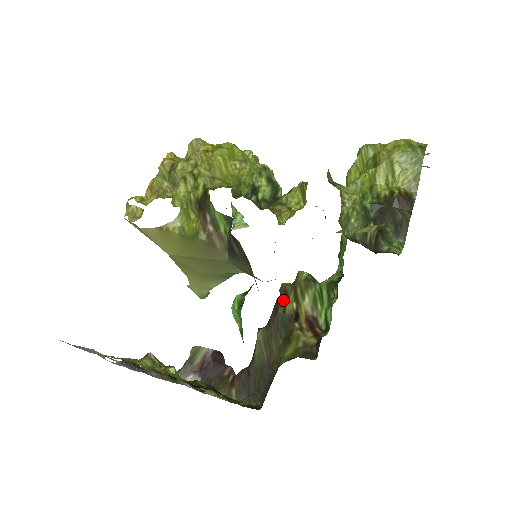
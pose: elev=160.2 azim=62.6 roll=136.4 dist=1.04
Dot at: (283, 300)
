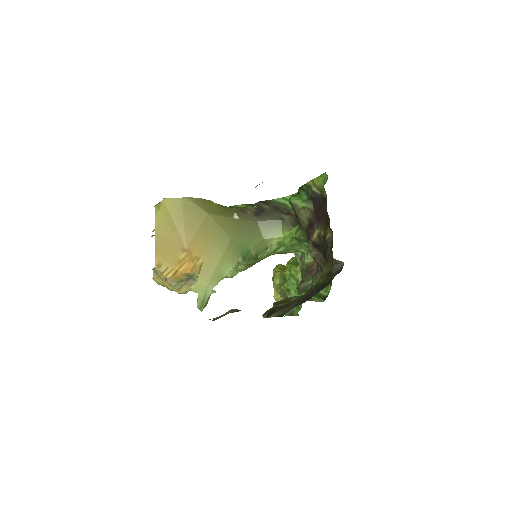
Dot at: (274, 309)
